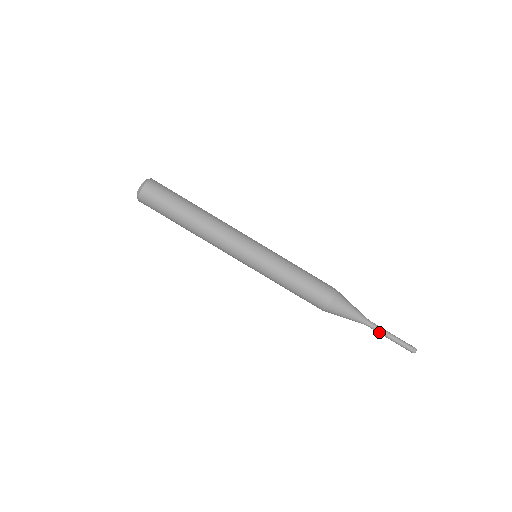
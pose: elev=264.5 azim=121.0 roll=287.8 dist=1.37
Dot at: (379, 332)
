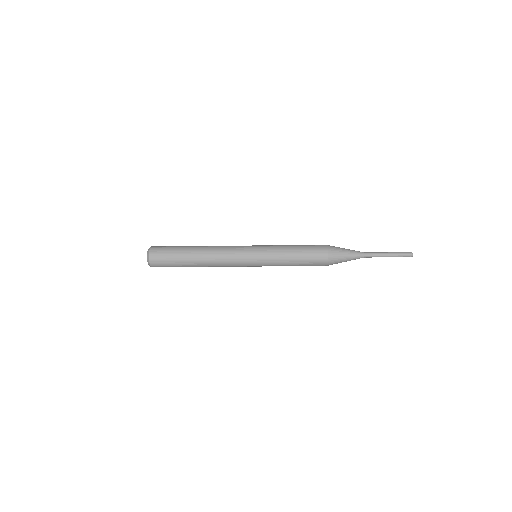
Dot at: occluded
